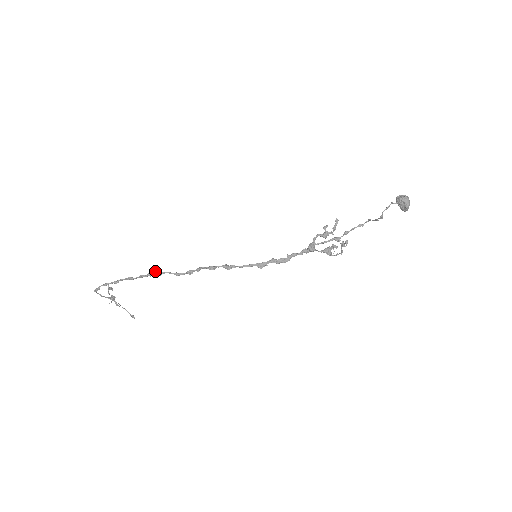
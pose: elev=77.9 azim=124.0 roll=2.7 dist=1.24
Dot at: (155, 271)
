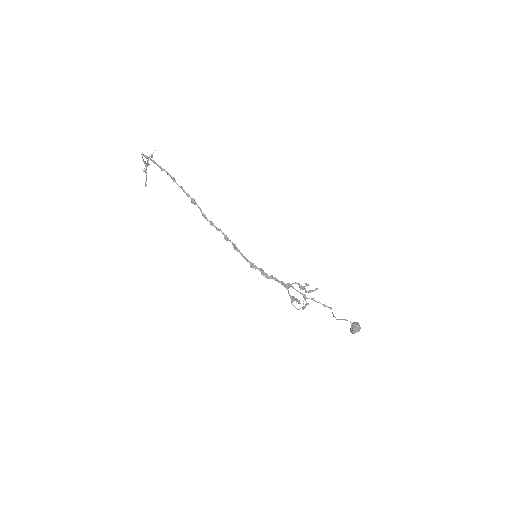
Dot at: (193, 198)
